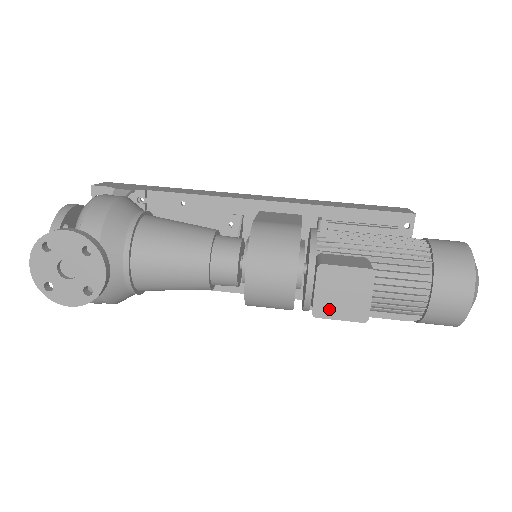
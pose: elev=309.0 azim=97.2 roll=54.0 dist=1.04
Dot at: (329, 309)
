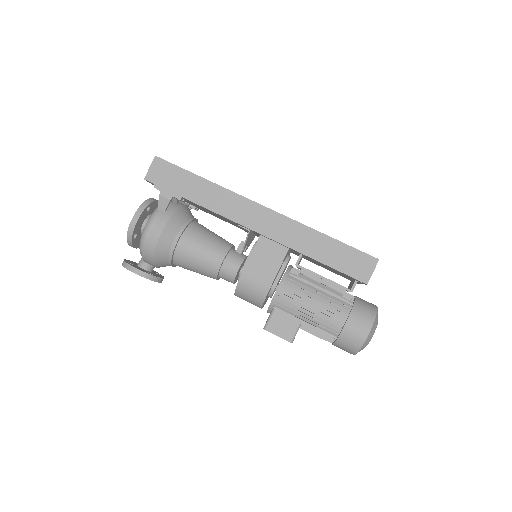
Dot at: occluded
